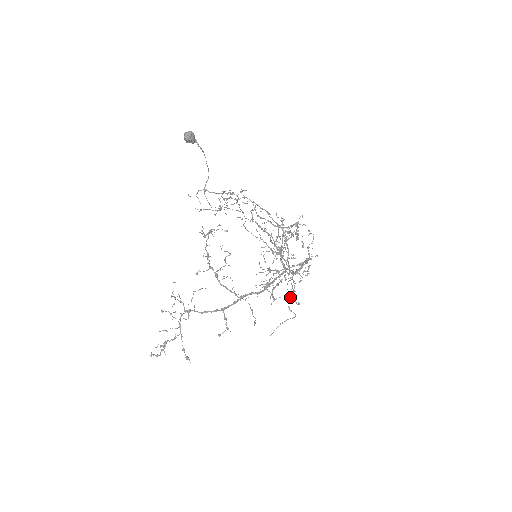
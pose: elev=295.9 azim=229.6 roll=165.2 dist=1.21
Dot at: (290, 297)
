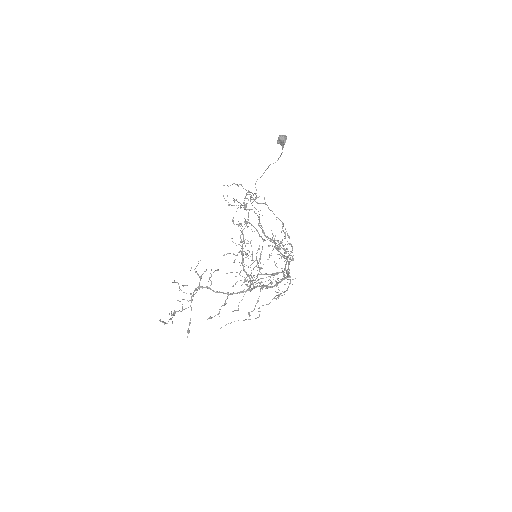
Dot at: occluded
